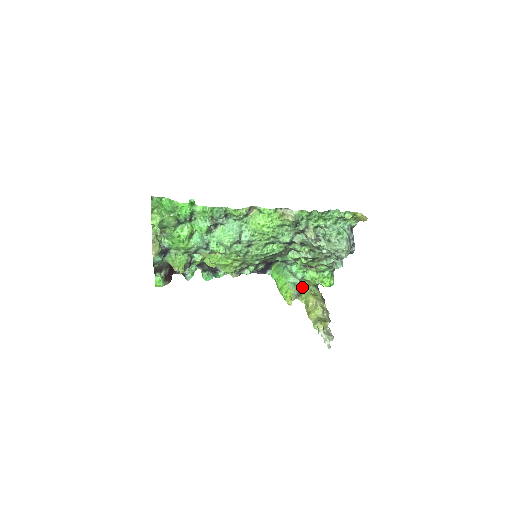
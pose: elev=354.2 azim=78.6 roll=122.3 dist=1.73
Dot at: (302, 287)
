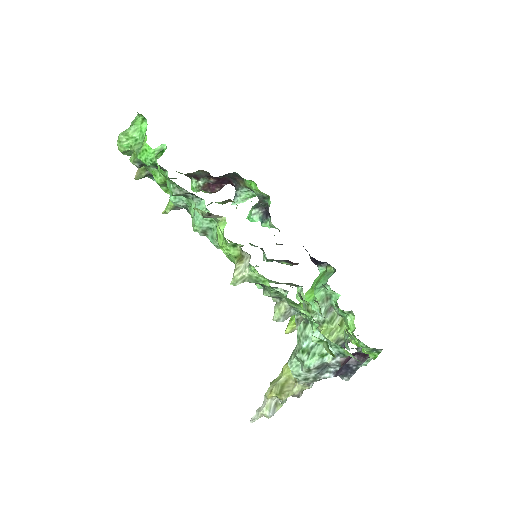
Dot at: (322, 327)
